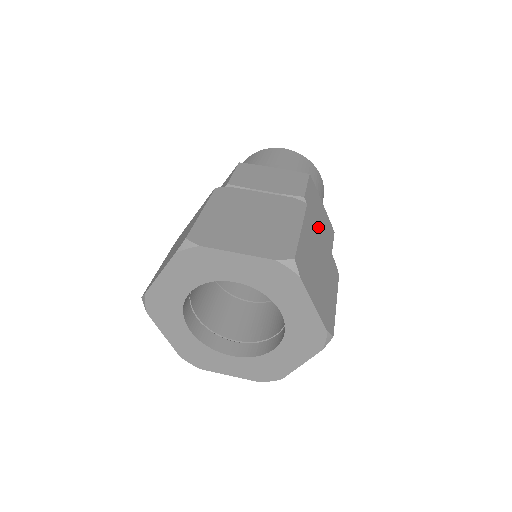
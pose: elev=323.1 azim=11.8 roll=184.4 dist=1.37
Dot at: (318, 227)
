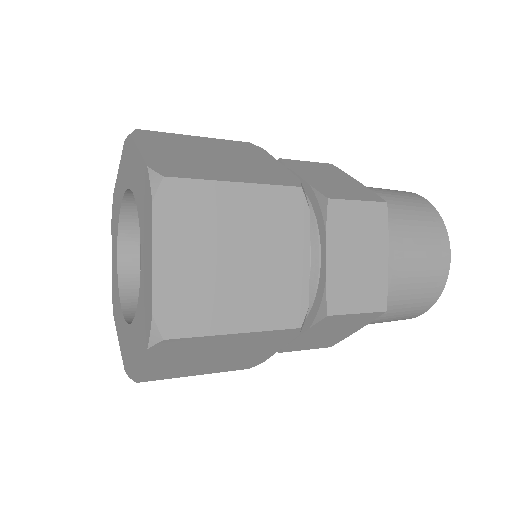
Dot at: (303, 232)
